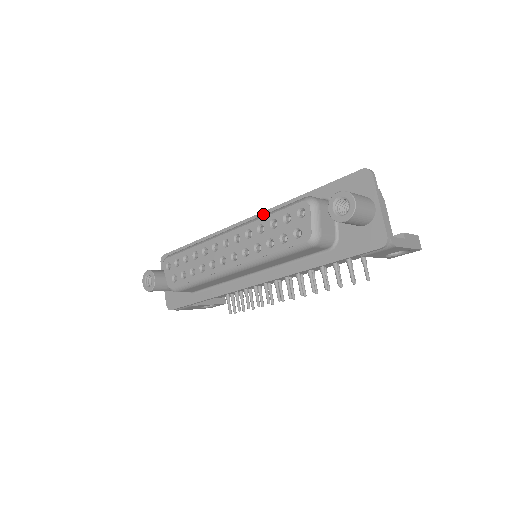
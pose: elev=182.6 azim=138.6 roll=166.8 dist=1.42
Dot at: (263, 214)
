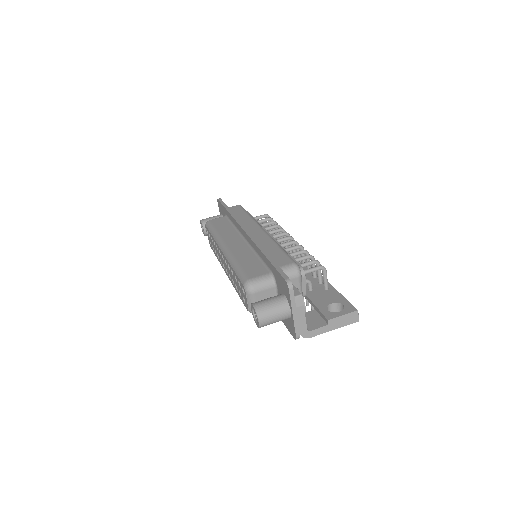
Dot at: (250, 240)
